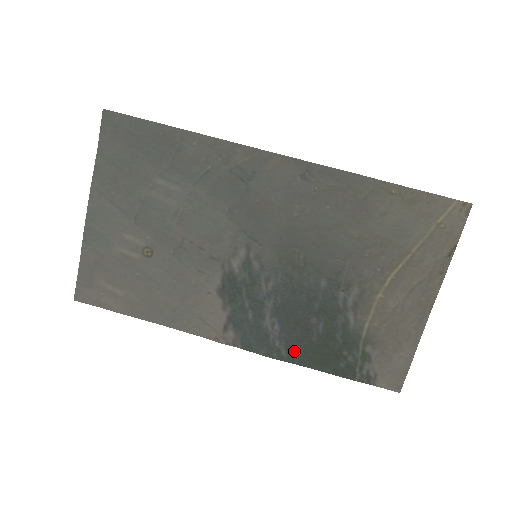
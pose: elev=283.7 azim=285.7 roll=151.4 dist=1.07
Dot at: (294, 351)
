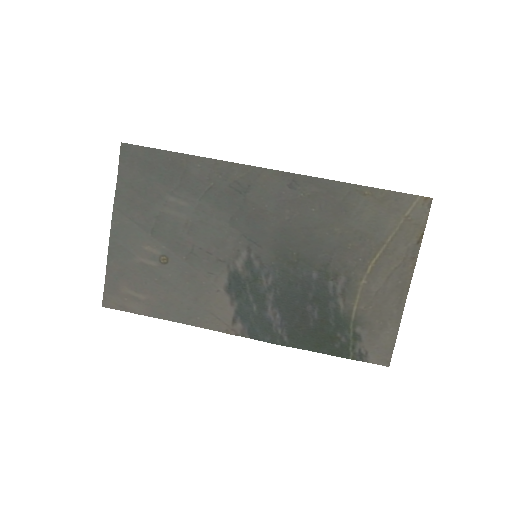
Dot at: (295, 337)
